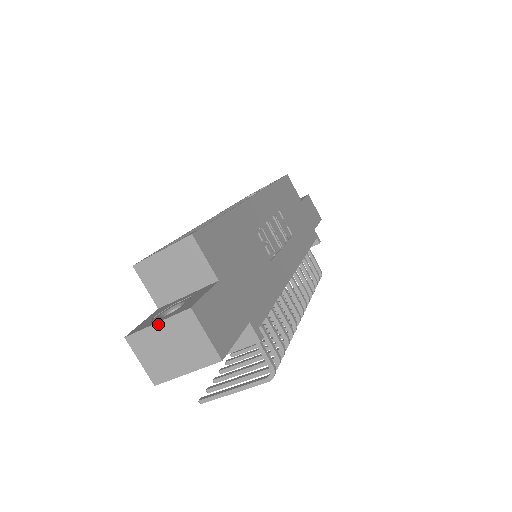
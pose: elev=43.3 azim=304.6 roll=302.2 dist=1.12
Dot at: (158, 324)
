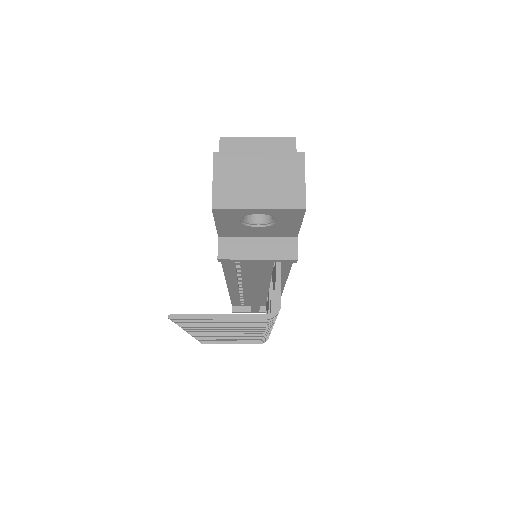
Dot at: (260, 153)
